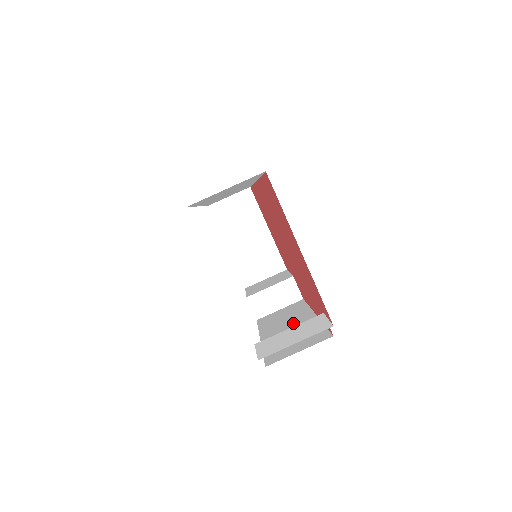
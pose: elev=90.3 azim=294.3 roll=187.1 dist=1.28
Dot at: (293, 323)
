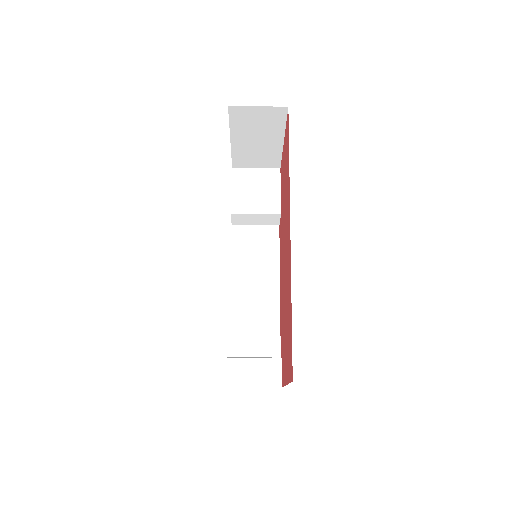
Dot at: (260, 286)
